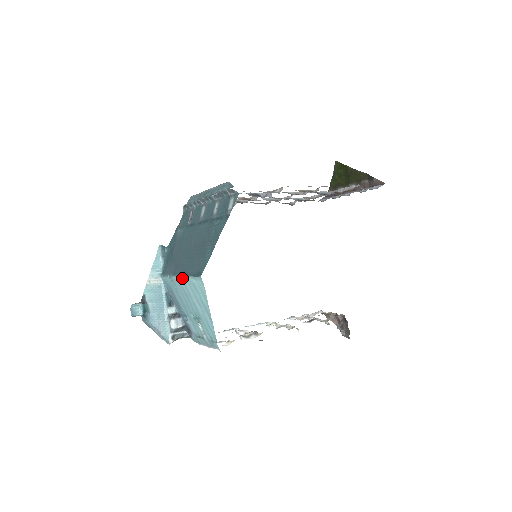
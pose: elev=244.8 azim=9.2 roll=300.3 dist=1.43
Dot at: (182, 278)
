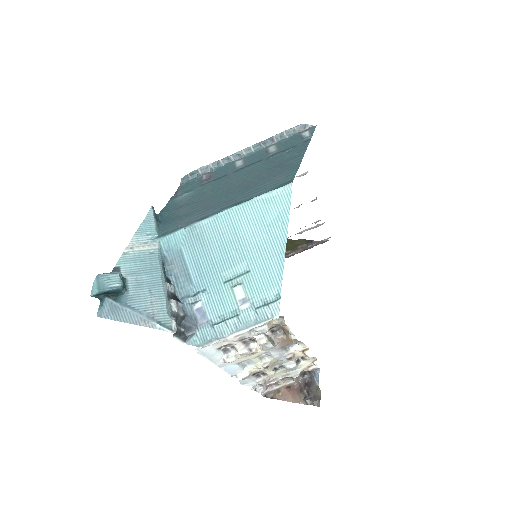
Dot at: (233, 210)
